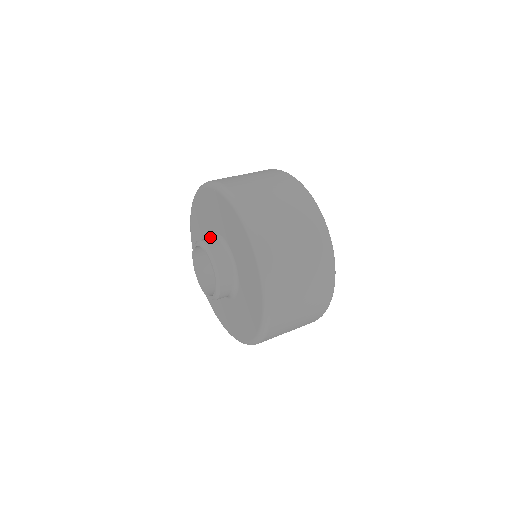
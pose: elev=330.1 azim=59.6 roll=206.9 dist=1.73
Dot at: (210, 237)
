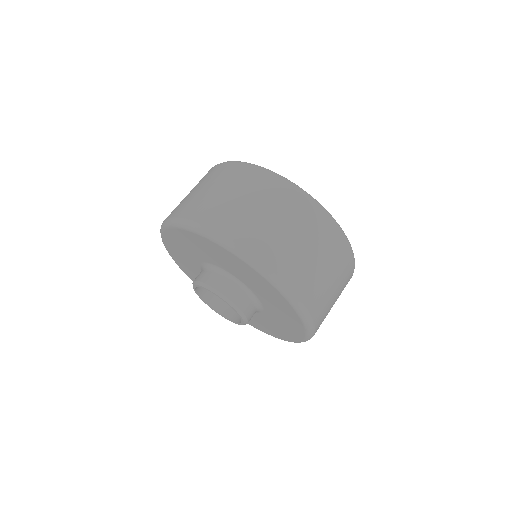
Dot at: (235, 287)
